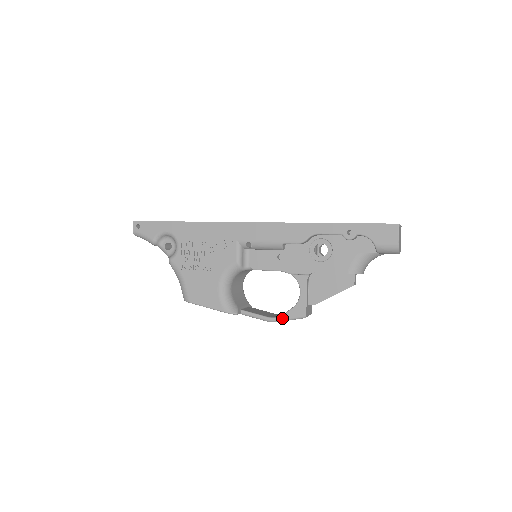
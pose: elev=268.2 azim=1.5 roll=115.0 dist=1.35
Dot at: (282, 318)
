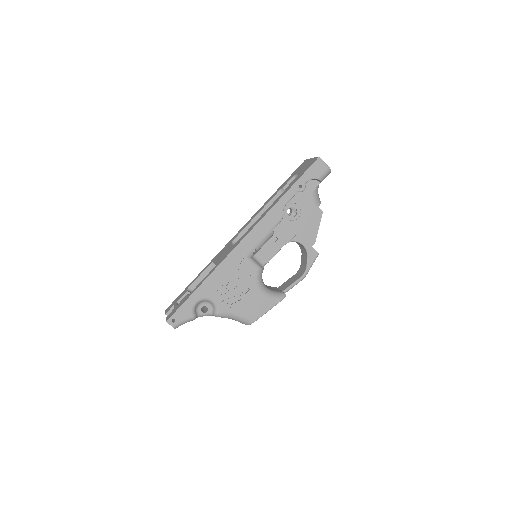
Dot at: (308, 269)
